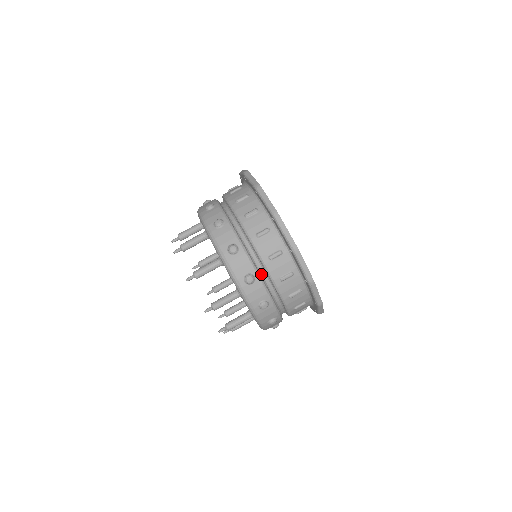
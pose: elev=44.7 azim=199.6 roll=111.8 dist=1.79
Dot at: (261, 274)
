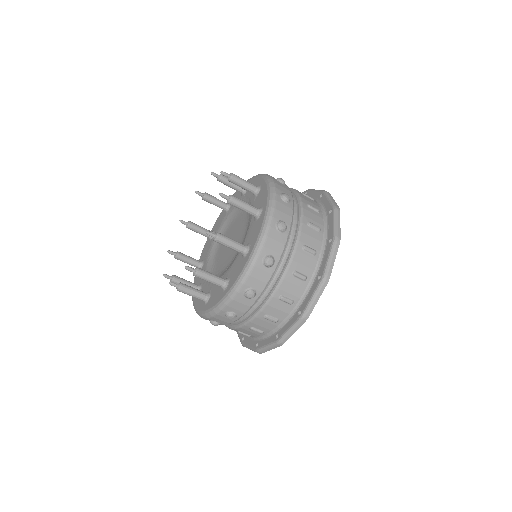
Dot at: occluded
